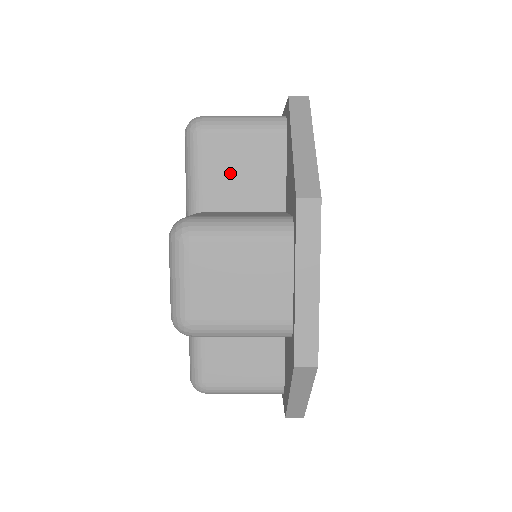
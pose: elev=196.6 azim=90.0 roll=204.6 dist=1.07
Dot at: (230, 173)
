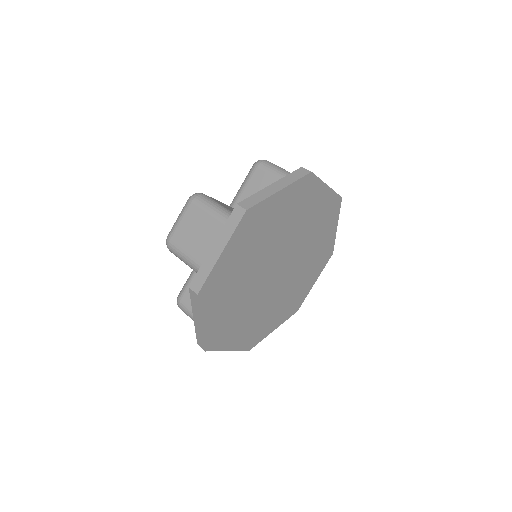
Dot at: occluded
